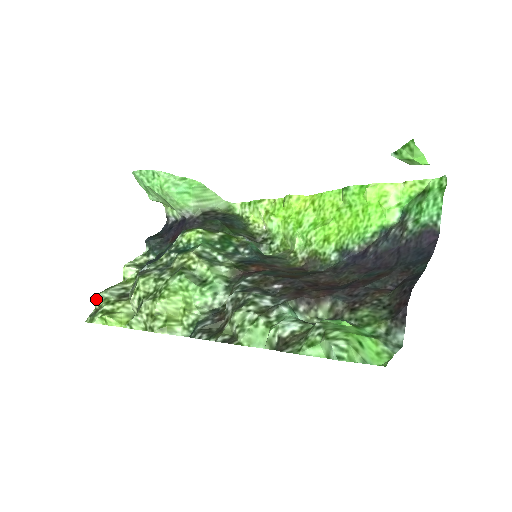
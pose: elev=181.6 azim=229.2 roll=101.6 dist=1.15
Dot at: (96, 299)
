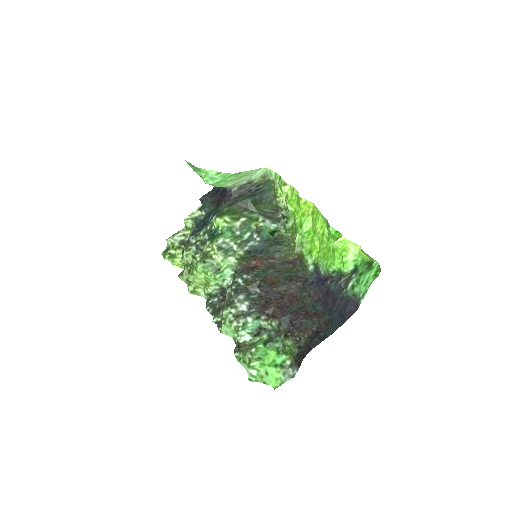
Dot at: (167, 242)
